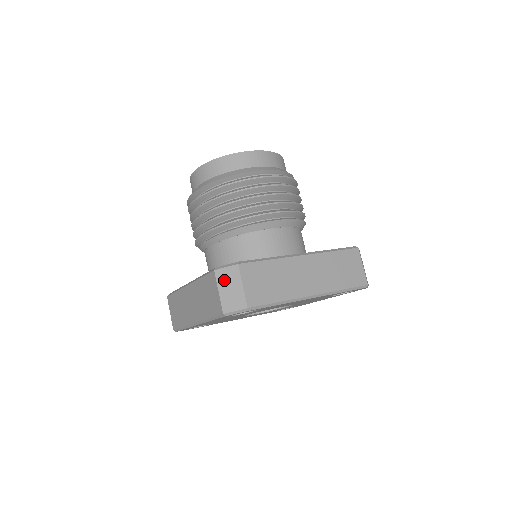
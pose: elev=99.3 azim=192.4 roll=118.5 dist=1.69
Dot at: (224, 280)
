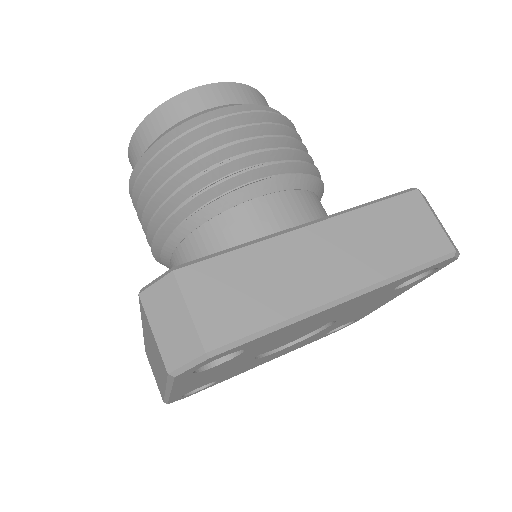
Dot at: (156, 308)
